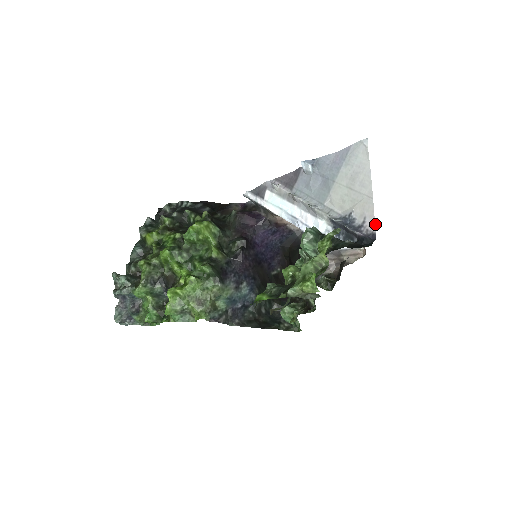
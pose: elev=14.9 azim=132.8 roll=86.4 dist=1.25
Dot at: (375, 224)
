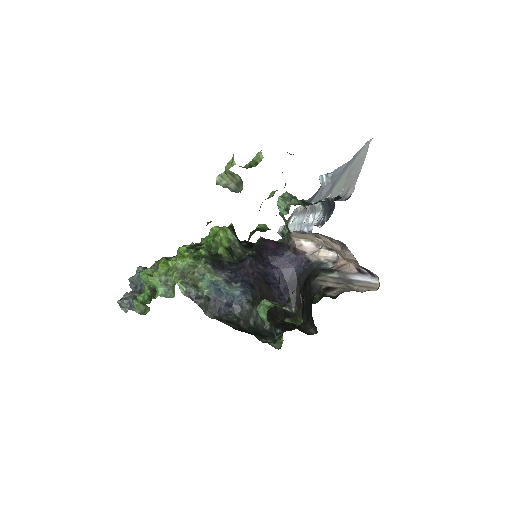
Dot at: occluded
